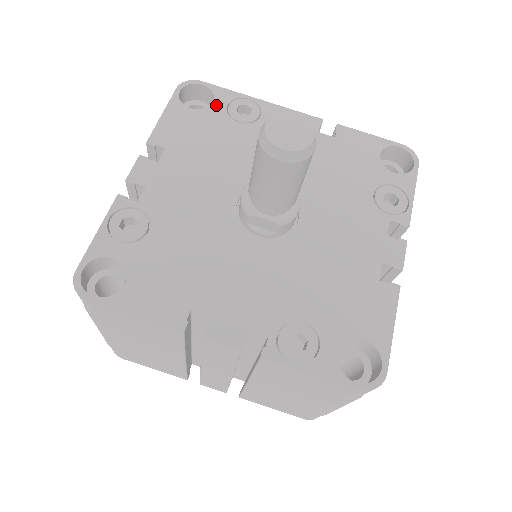
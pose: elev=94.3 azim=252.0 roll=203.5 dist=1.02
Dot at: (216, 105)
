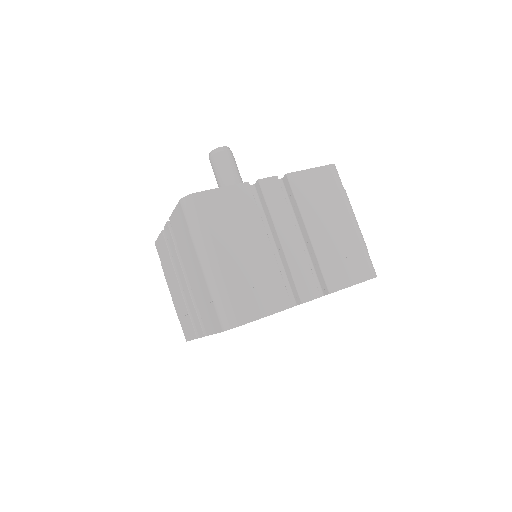
Dot at: occluded
